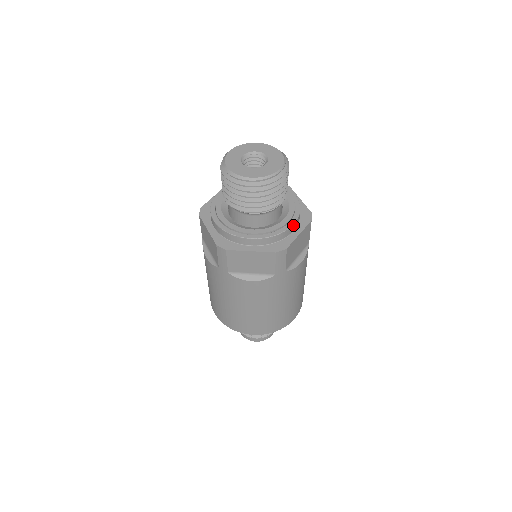
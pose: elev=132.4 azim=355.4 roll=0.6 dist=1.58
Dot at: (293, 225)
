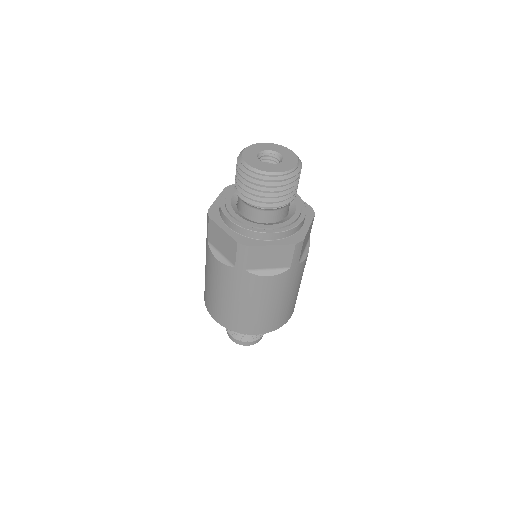
Dot at: (304, 218)
